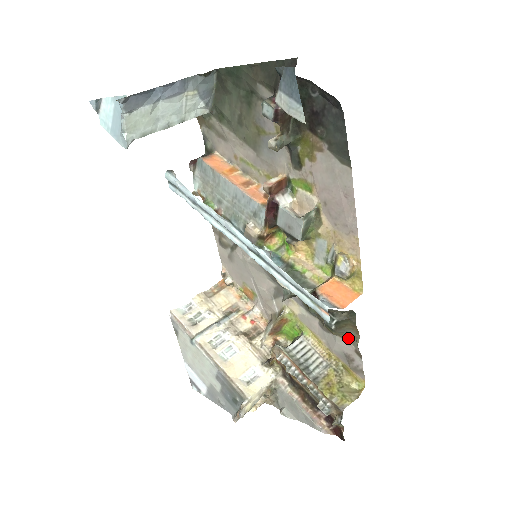
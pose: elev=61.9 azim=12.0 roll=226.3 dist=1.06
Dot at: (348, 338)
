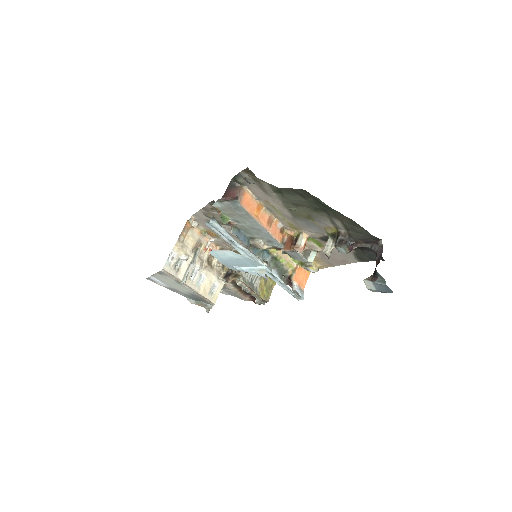
Dot at: occluded
